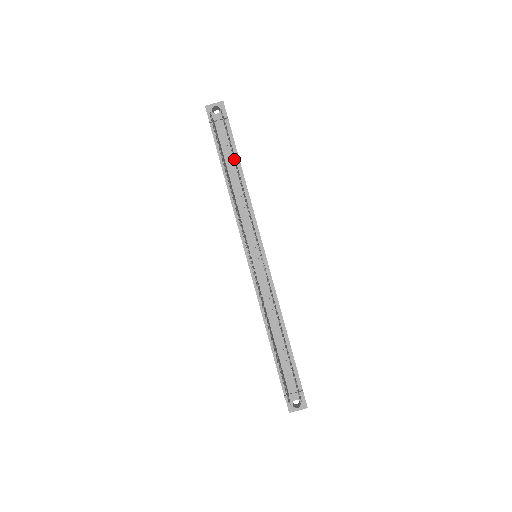
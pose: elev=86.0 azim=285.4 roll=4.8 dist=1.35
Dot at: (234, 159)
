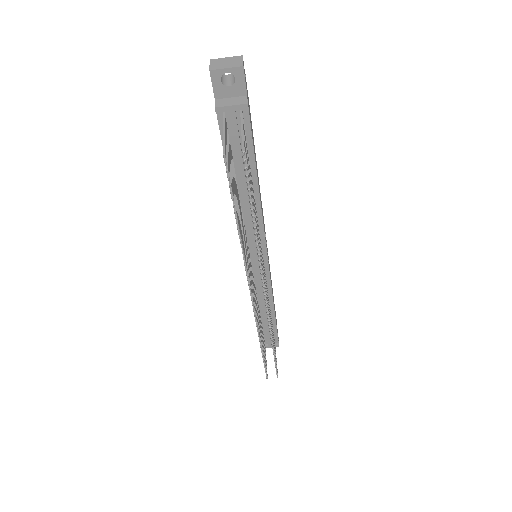
Dot at: (253, 217)
